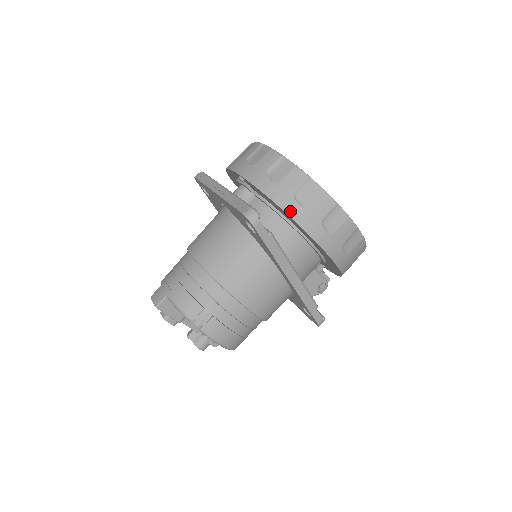
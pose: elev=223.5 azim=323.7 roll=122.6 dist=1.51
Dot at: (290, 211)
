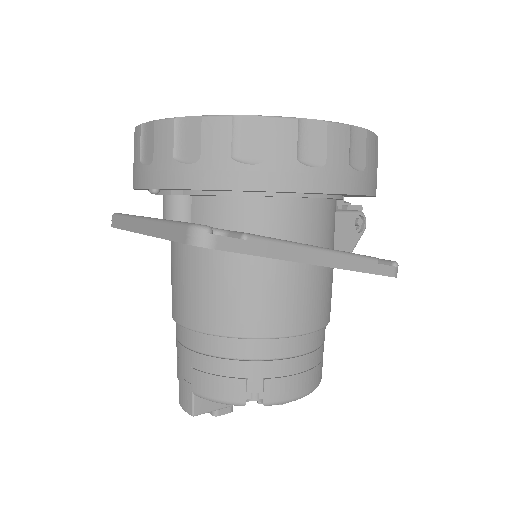
Dot at: (245, 183)
